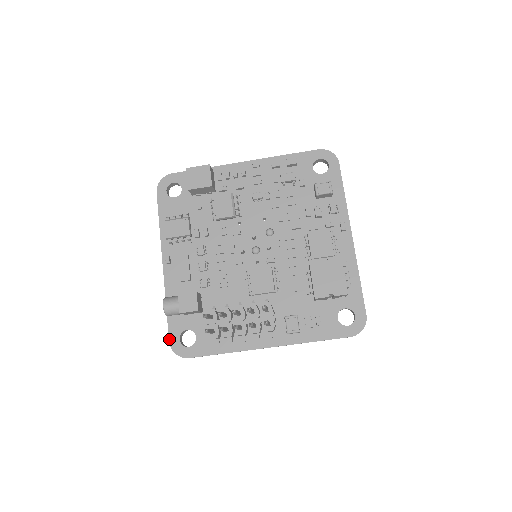
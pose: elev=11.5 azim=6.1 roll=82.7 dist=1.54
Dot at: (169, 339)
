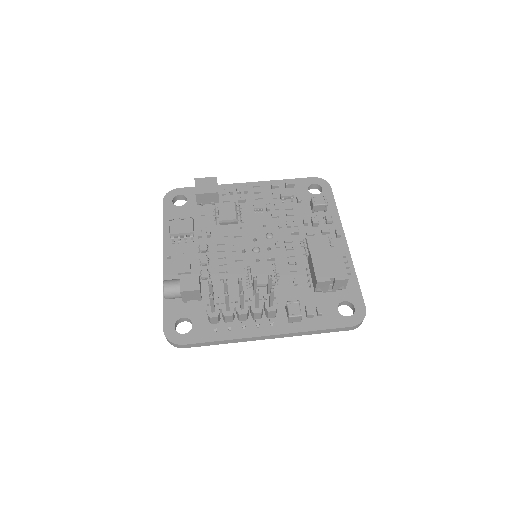
Dot at: (163, 326)
